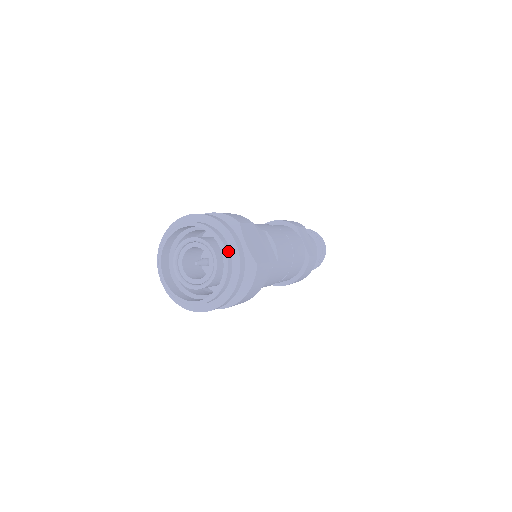
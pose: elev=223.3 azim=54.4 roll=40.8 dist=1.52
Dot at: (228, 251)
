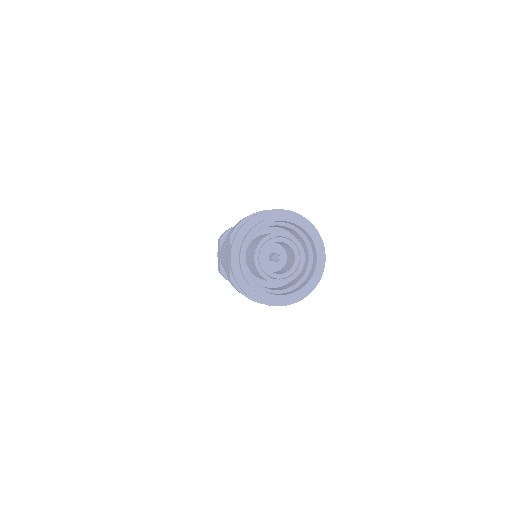
Dot at: (319, 262)
